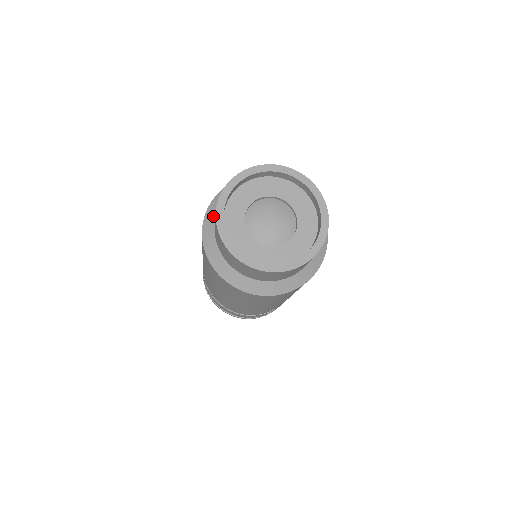
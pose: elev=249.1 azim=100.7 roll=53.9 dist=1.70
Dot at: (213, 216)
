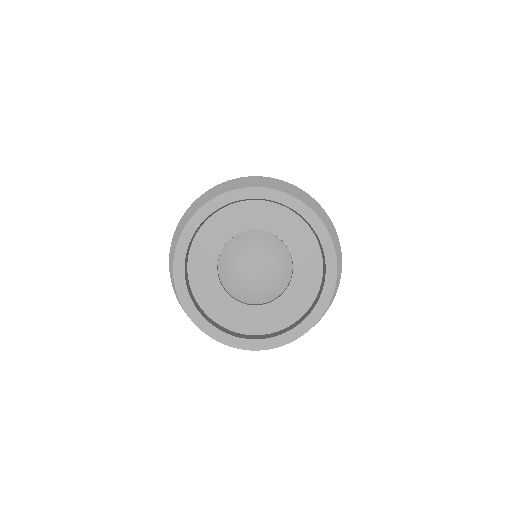
Dot at: occluded
